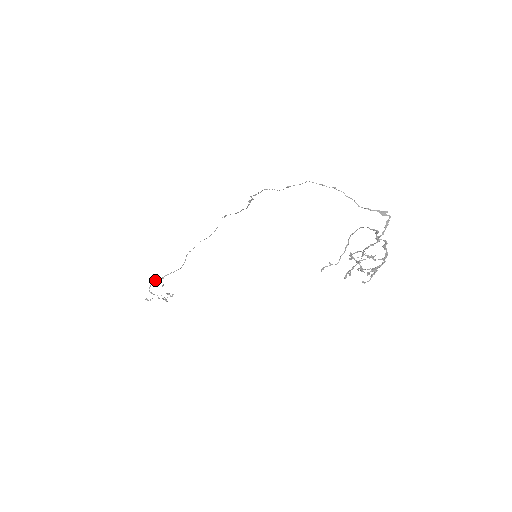
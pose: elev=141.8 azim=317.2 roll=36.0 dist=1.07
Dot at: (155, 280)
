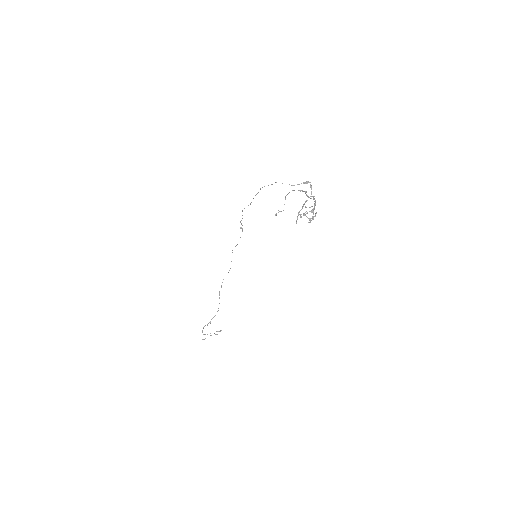
Dot at: (205, 325)
